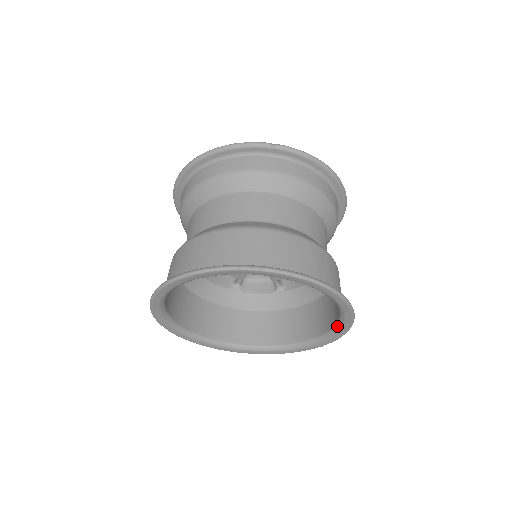
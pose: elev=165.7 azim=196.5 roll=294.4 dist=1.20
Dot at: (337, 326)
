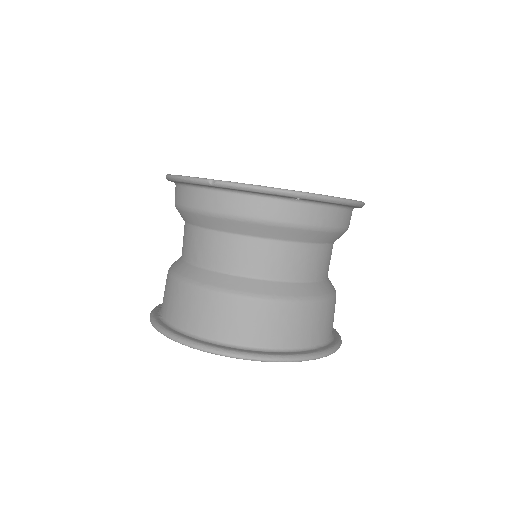
Dot at: occluded
